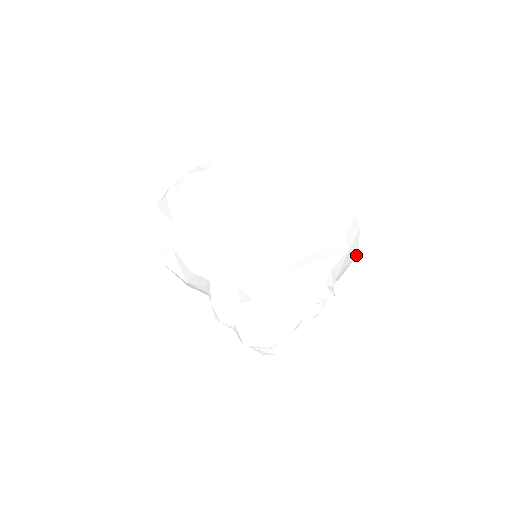
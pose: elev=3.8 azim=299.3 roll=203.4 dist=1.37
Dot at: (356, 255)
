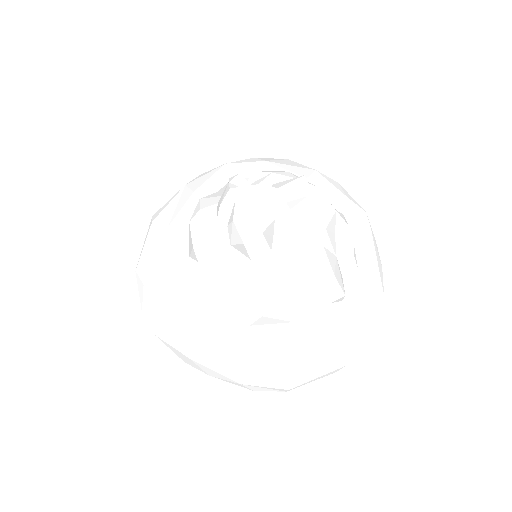
Dot at: (381, 291)
